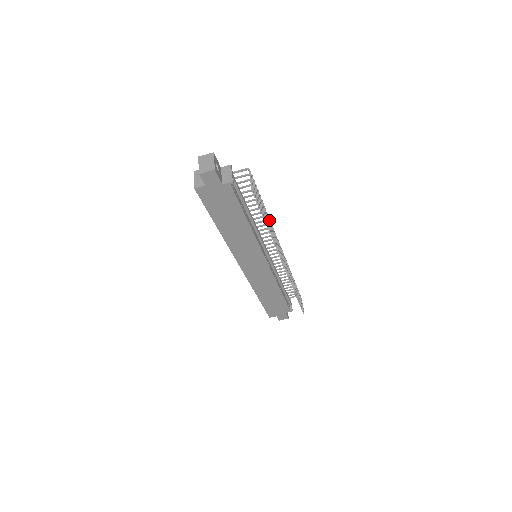
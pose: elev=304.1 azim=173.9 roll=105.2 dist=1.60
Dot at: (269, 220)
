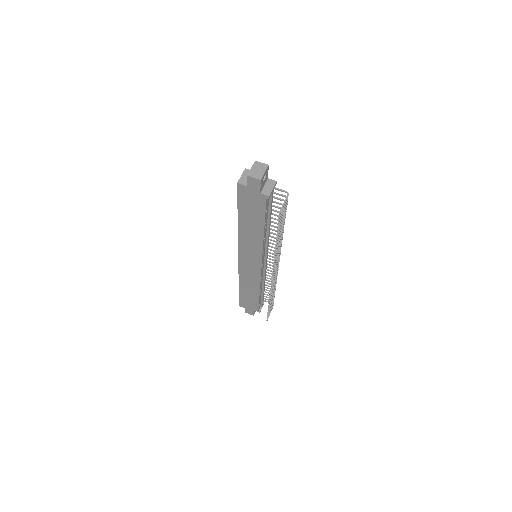
Dot at: occluded
